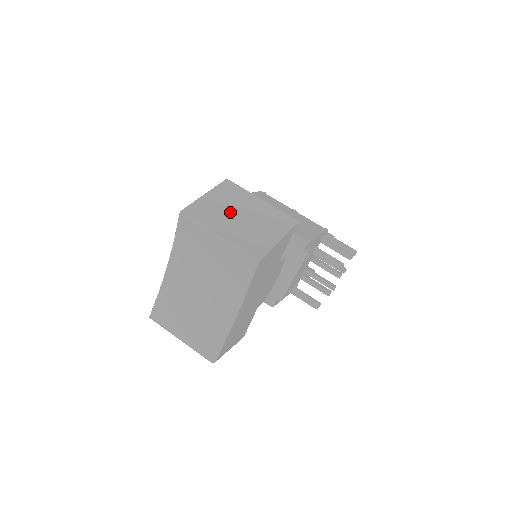
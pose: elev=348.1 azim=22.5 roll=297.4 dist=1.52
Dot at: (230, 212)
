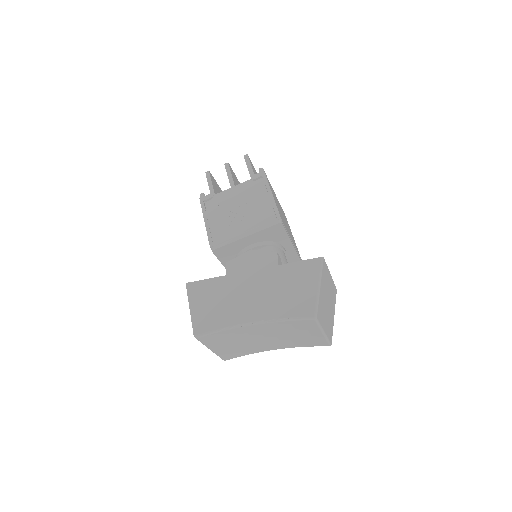
Dot at: (326, 302)
